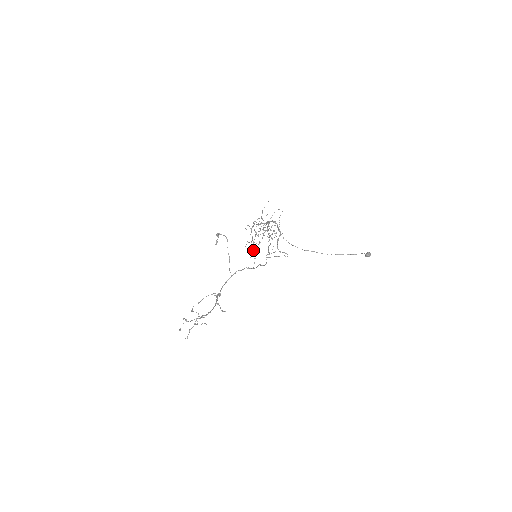
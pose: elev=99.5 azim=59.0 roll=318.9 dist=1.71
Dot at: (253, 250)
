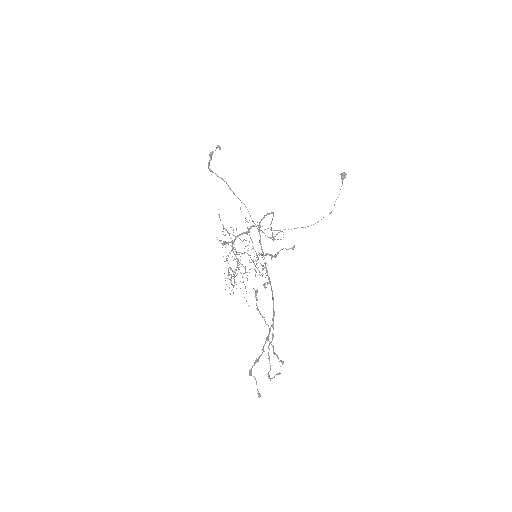
Dot at: occluded
